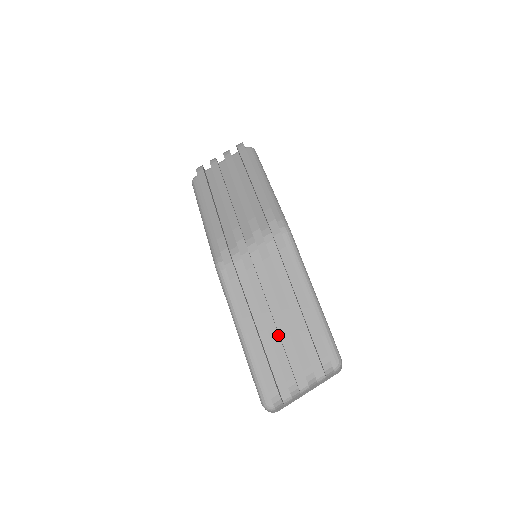
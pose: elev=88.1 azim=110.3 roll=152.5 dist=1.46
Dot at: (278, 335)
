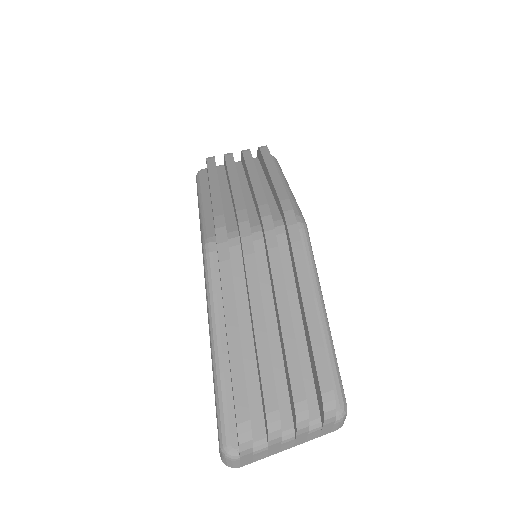
Dot at: (268, 346)
